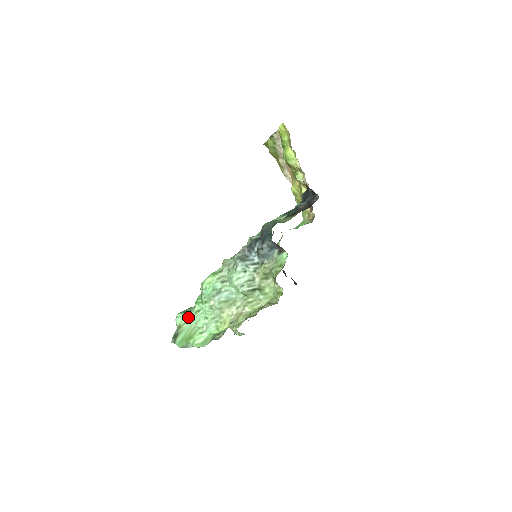
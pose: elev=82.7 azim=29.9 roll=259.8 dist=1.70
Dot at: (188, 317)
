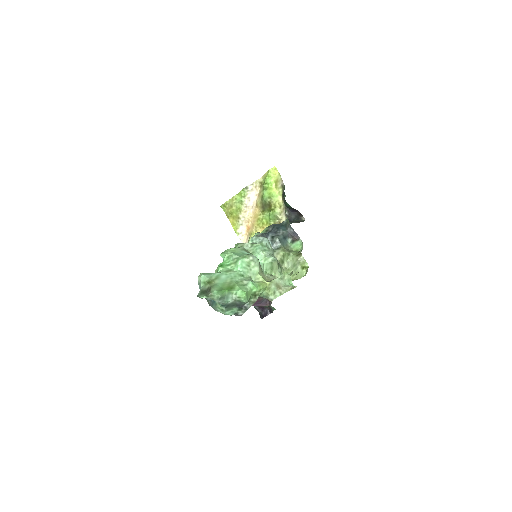
Dot at: (218, 275)
